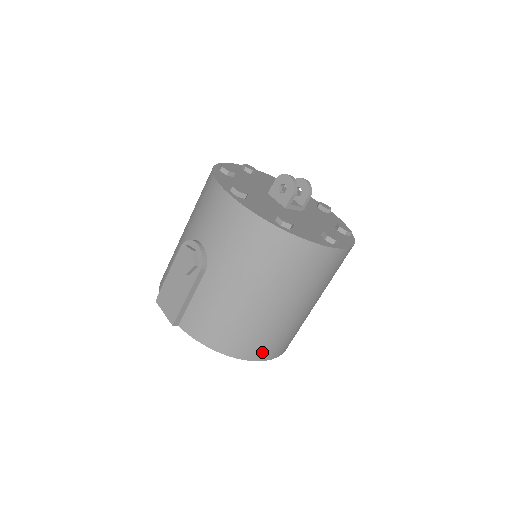
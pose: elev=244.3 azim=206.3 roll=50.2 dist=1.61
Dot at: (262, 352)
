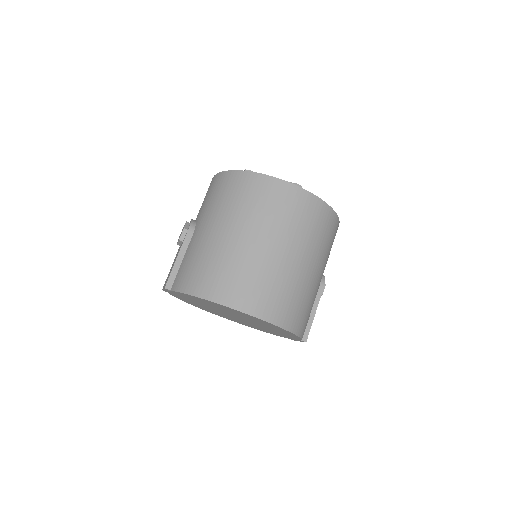
Dot at: (241, 298)
